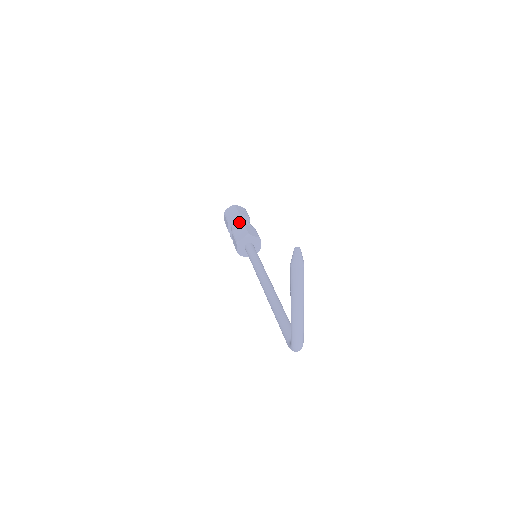
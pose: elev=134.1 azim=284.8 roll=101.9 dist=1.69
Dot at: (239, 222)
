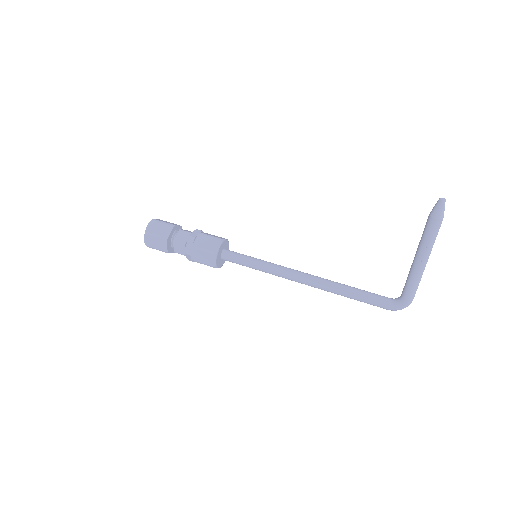
Dot at: (187, 234)
